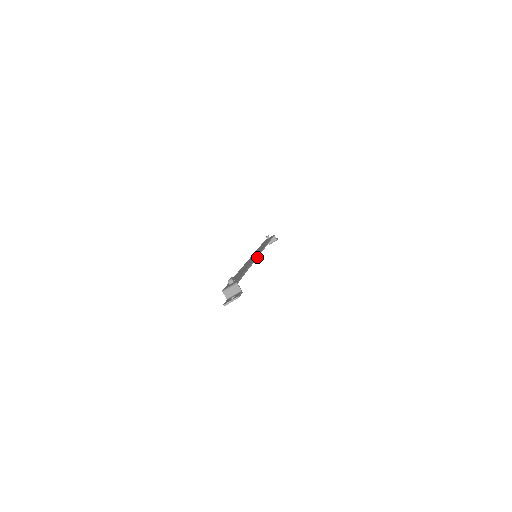
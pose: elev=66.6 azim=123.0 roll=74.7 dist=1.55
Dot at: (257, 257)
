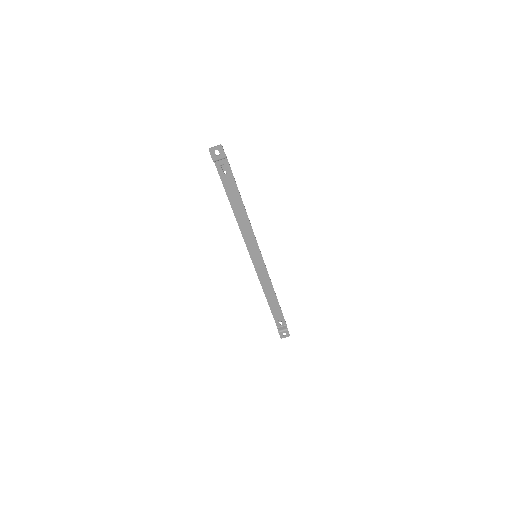
Dot at: occluded
